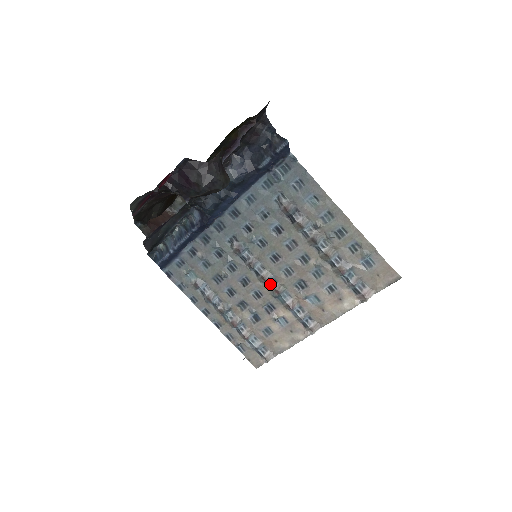
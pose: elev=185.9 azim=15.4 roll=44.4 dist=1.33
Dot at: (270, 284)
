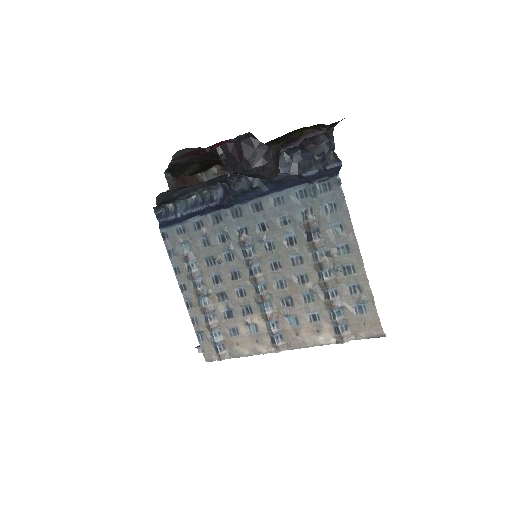
Dot at: (259, 288)
